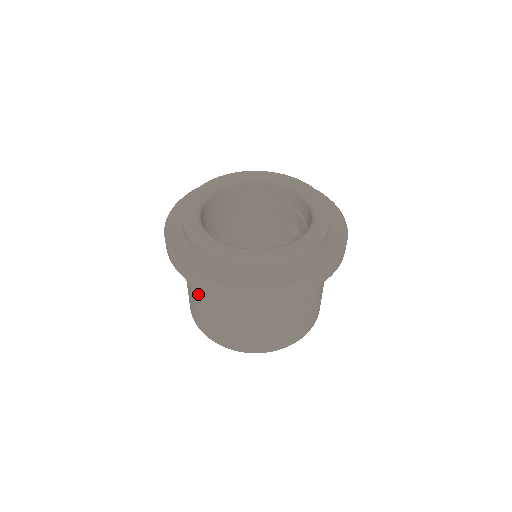
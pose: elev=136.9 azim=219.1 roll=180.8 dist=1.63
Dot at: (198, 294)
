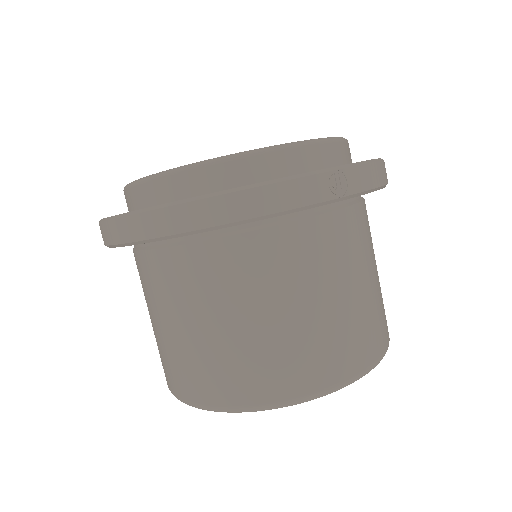
Dot at: (151, 299)
